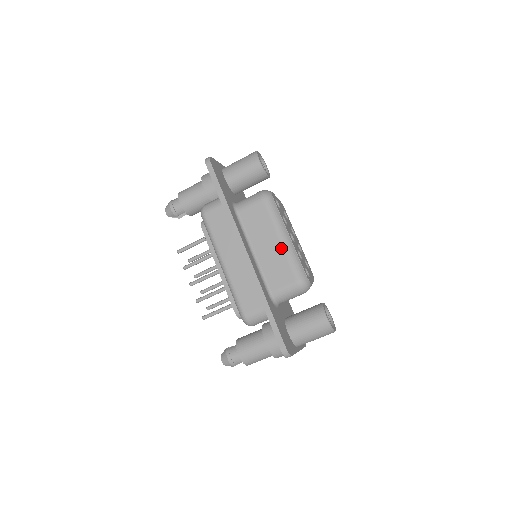
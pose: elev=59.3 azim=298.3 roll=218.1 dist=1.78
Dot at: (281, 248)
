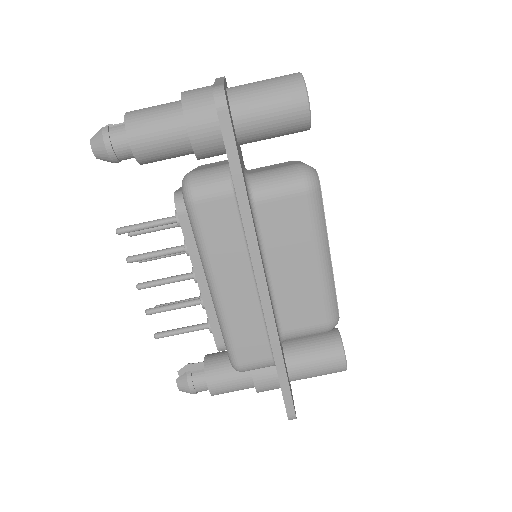
Dot at: (316, 276)
